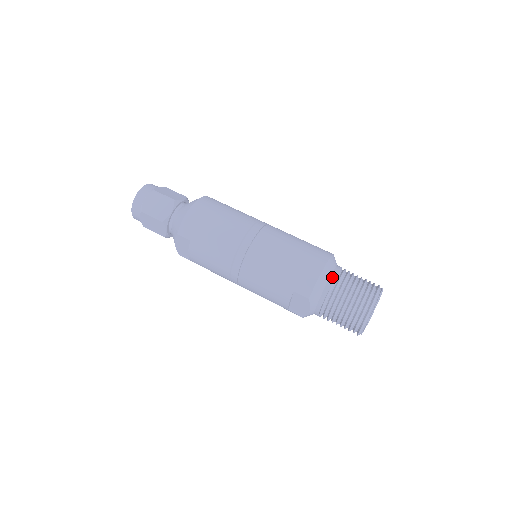
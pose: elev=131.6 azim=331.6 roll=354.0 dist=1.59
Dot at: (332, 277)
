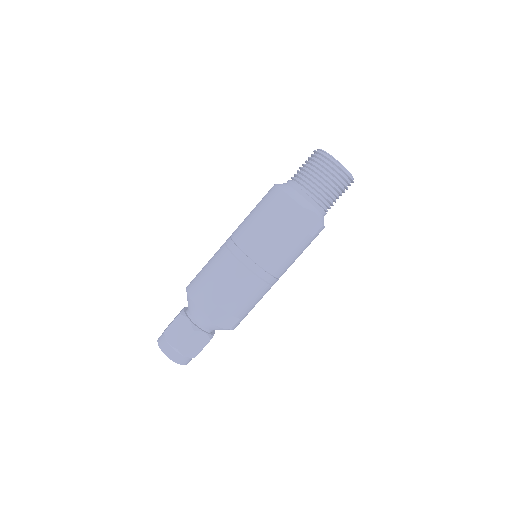
Dot at: (291, 185)
